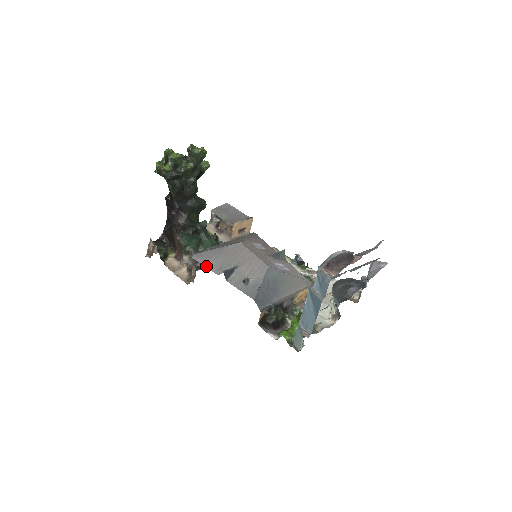
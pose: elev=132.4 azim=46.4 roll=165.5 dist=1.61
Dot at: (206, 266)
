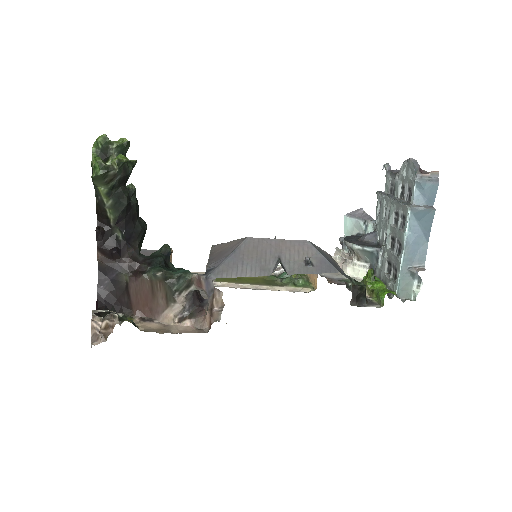
Dot at: (243, 276)
